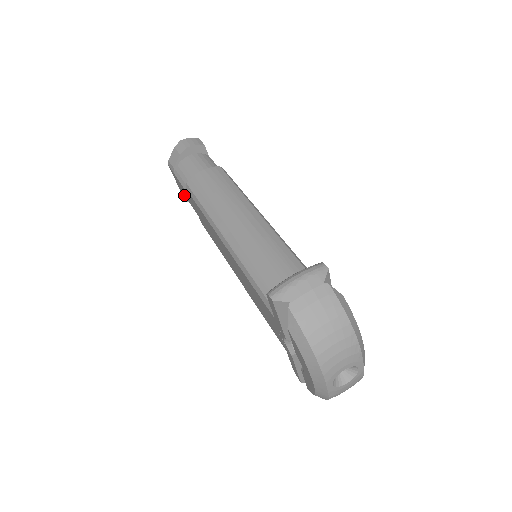
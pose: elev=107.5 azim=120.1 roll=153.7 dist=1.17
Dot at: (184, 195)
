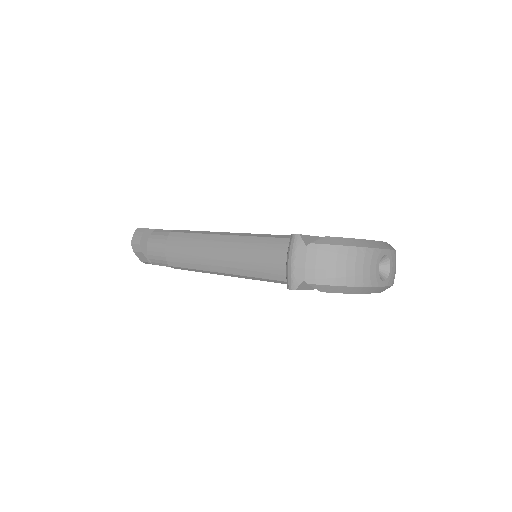
Dot at: occluded
